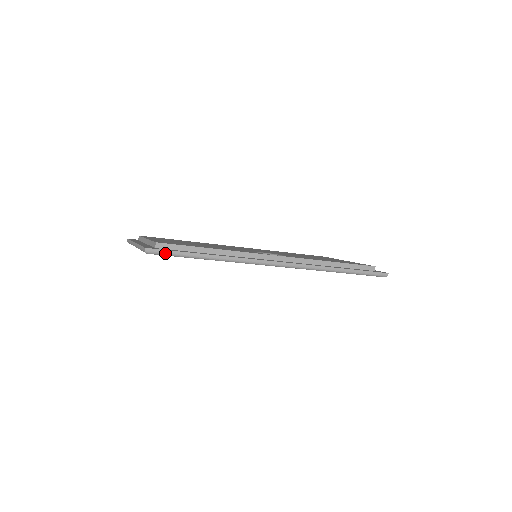
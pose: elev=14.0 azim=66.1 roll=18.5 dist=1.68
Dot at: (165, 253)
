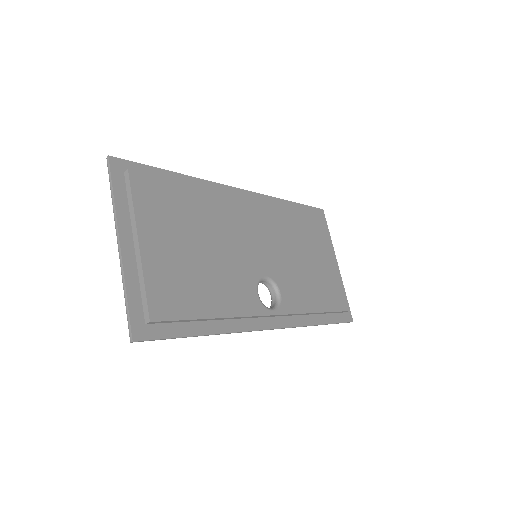
Dot at: occluded
